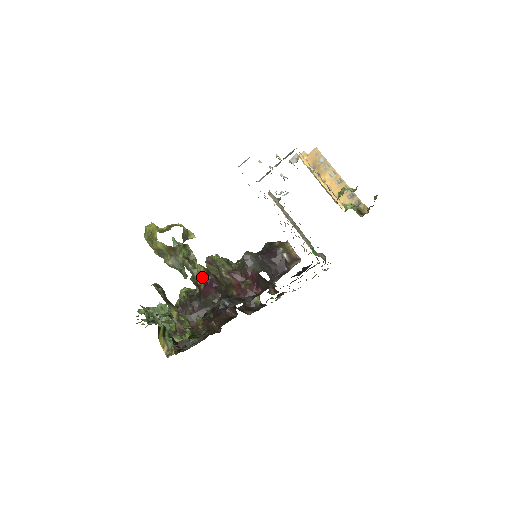
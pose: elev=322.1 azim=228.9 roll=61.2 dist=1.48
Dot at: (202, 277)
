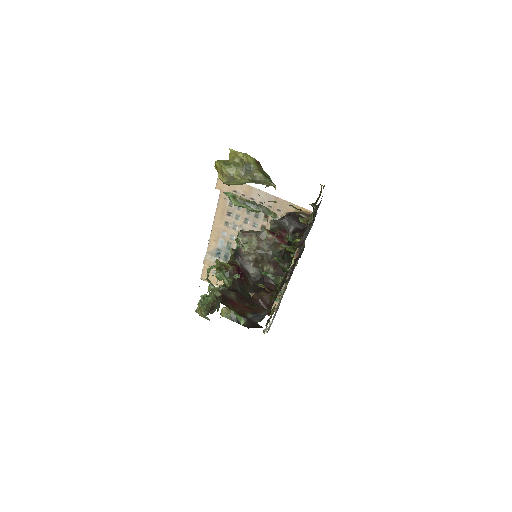
Dot at: (229, 266)
